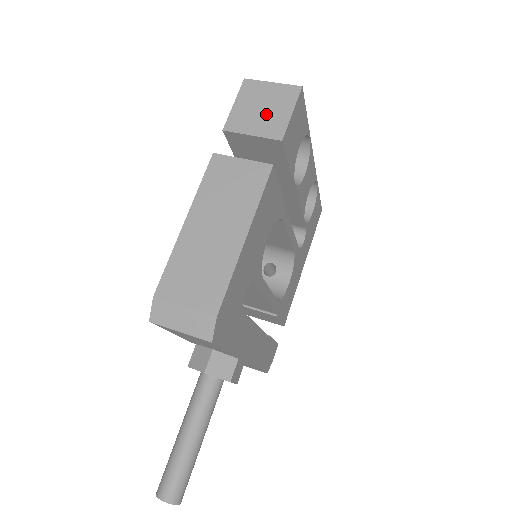
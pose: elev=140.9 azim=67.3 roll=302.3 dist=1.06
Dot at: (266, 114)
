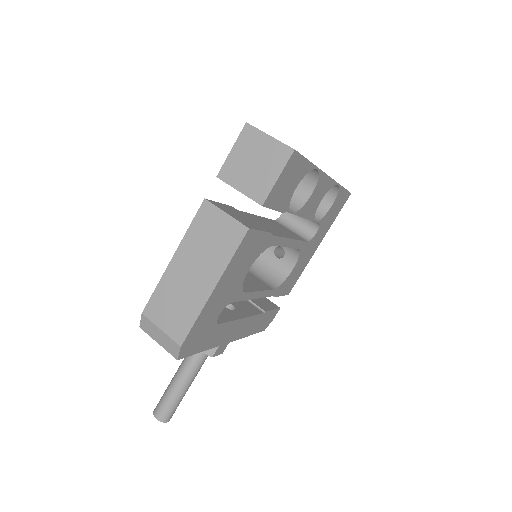
Dot at: (256, 171)
